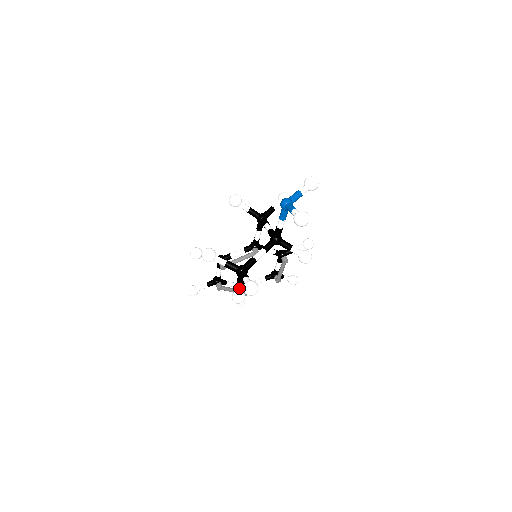
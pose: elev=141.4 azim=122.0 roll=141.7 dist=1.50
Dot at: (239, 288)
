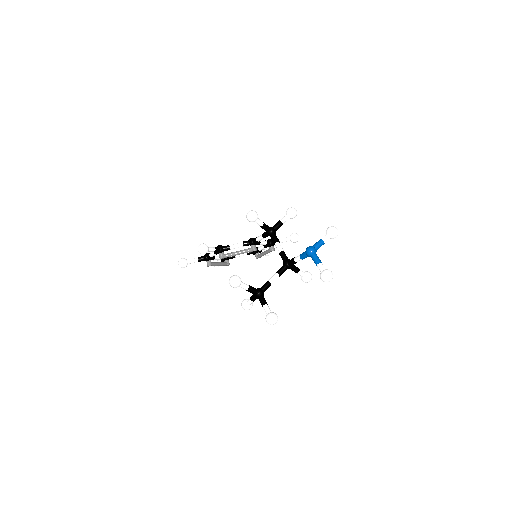
Dot at: (251, 302)
